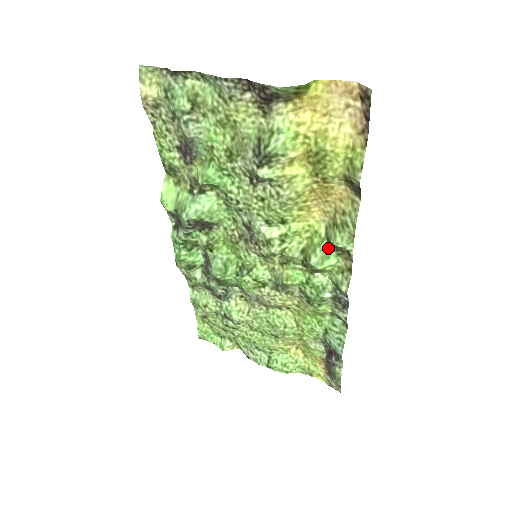
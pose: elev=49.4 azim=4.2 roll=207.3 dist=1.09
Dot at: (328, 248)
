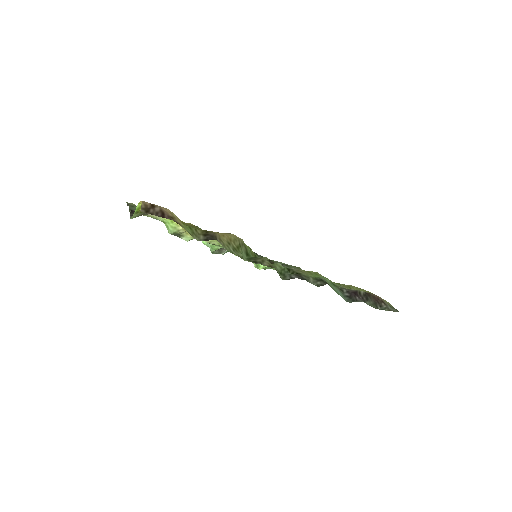
Dot at: (252, 257)
